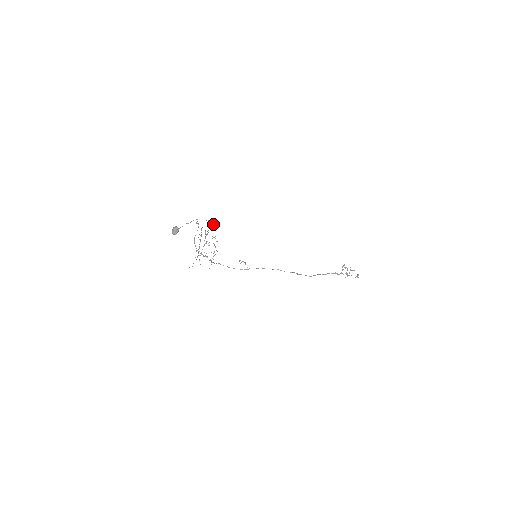
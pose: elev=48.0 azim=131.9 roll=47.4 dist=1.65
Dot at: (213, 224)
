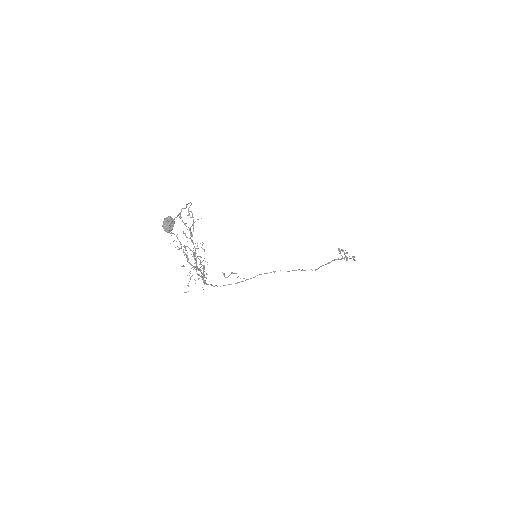
Dot at: occluded
